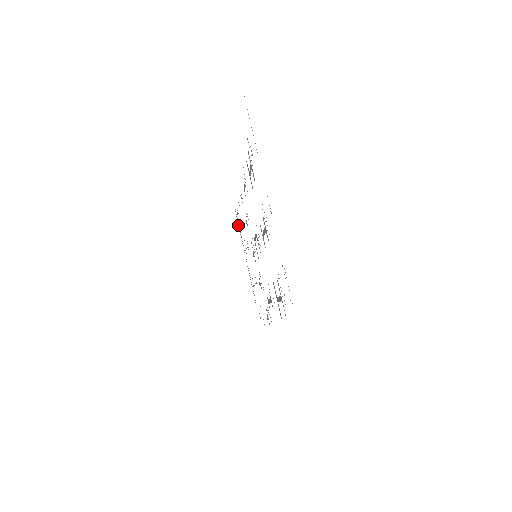
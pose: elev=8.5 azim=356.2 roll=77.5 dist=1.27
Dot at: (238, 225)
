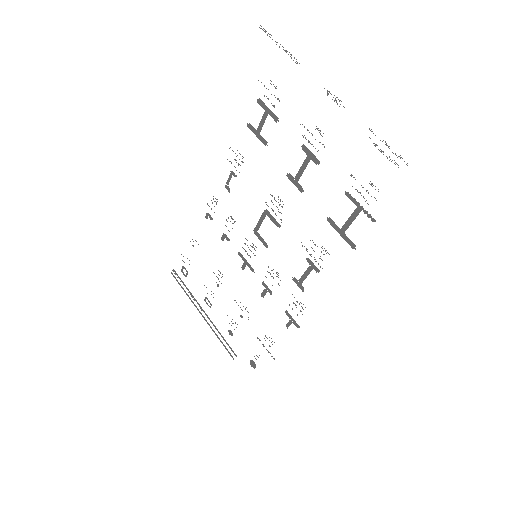
Dot at: (181, 287)
